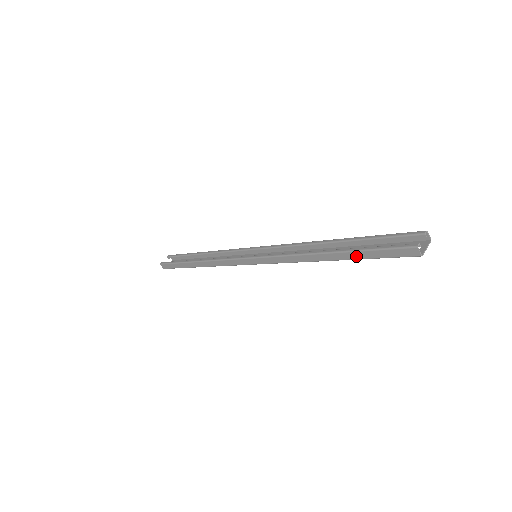
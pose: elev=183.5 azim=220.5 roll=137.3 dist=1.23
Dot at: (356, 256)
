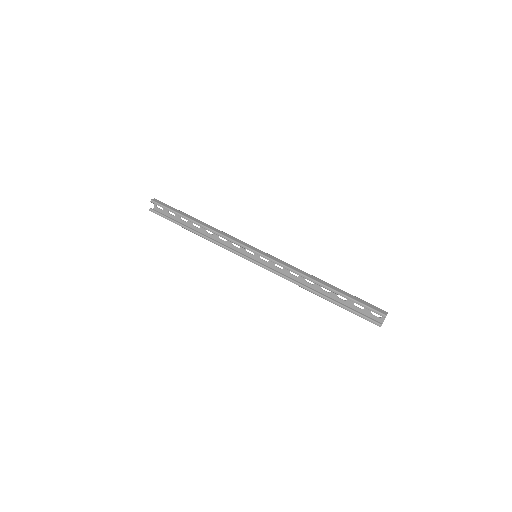
Dot at: (341, 305)
